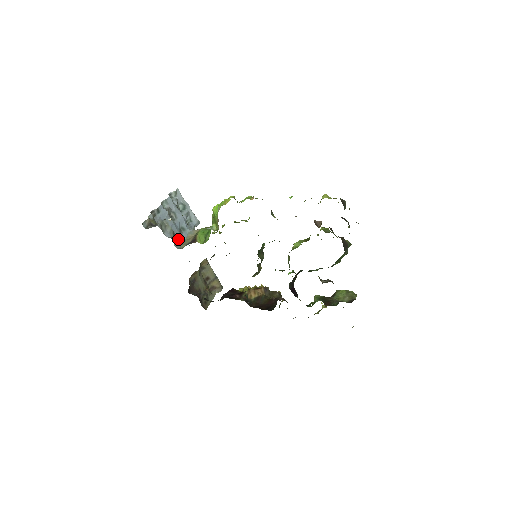
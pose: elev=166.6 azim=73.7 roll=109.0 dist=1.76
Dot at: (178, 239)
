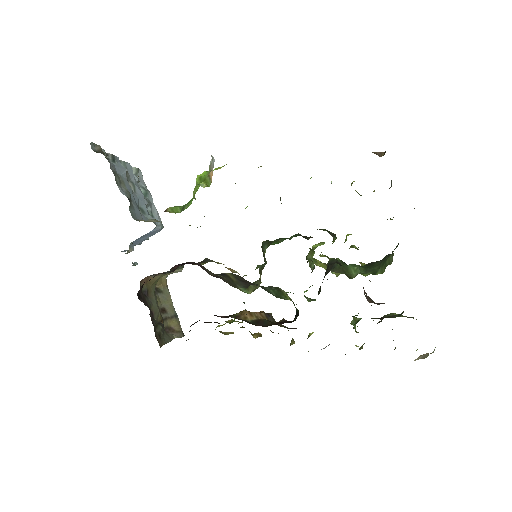
Dot at: (135, 211)
